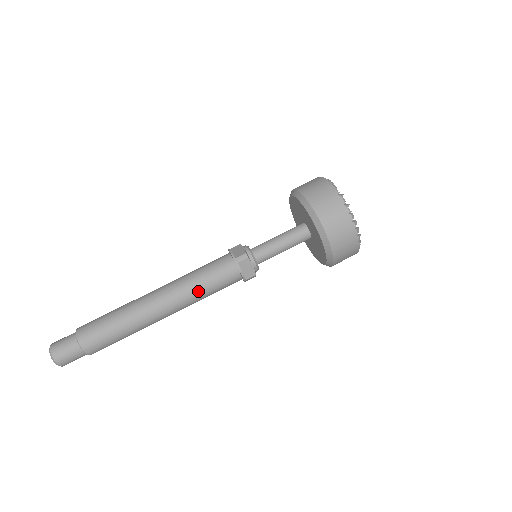
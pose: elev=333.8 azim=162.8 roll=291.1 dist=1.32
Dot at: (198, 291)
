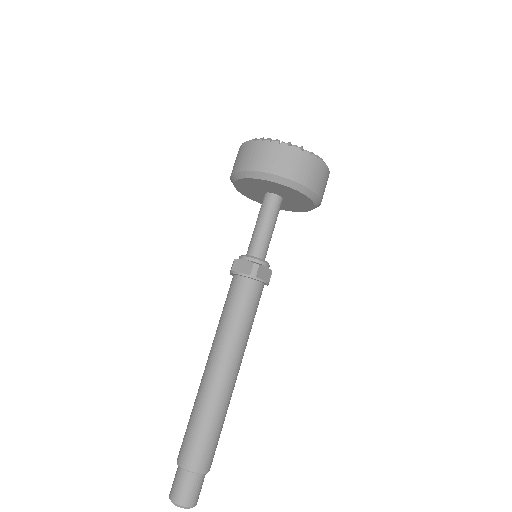
Dot at: (246, 331)
